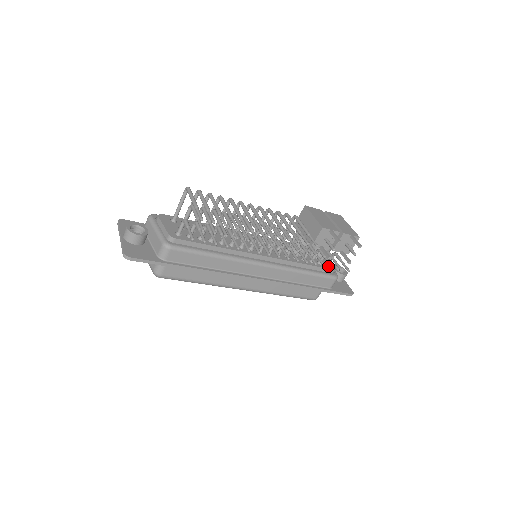
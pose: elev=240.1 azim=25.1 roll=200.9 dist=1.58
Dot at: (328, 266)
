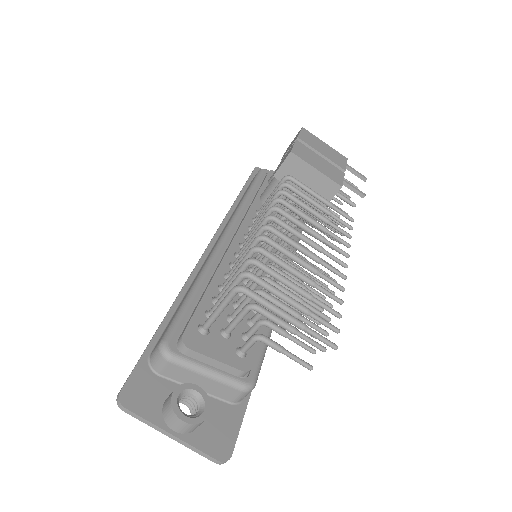
Dot at: occluded
